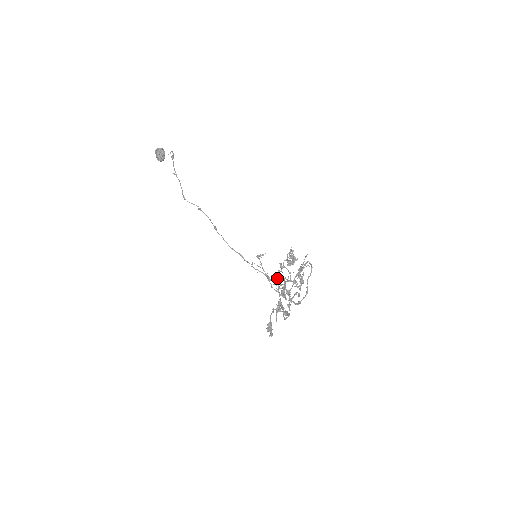
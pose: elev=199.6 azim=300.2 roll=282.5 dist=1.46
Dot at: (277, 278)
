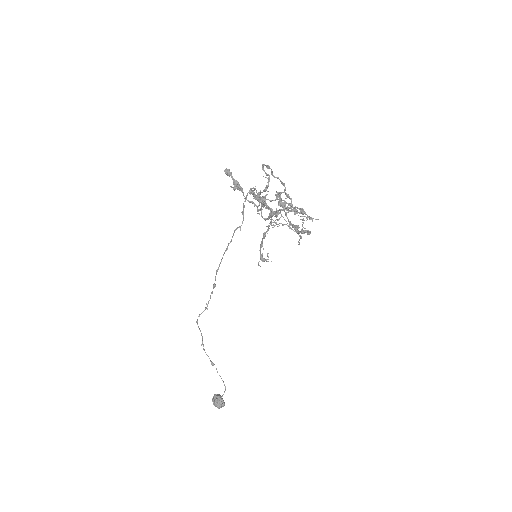
Dot at: occluded
